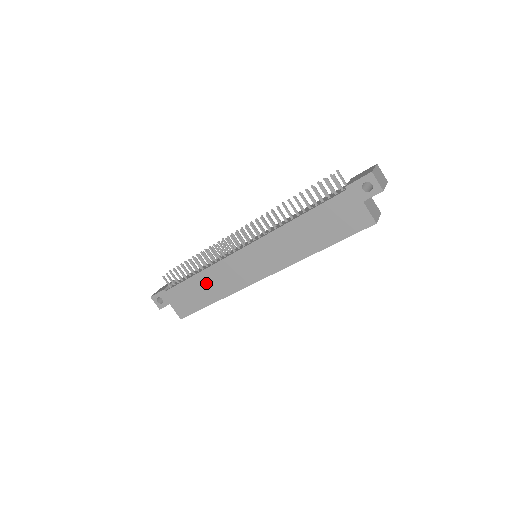
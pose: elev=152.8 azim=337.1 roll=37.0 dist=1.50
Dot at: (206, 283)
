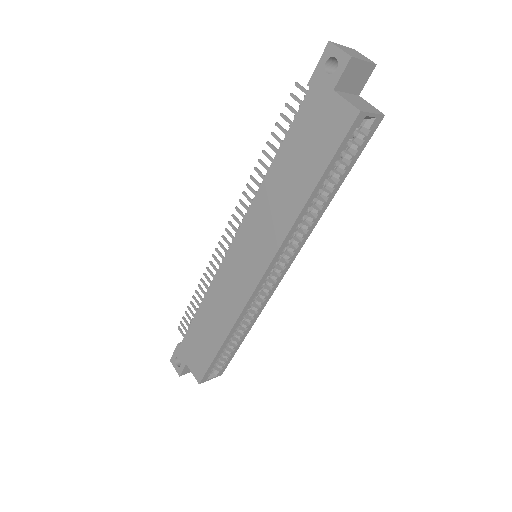
Dot at: (210, 315)
